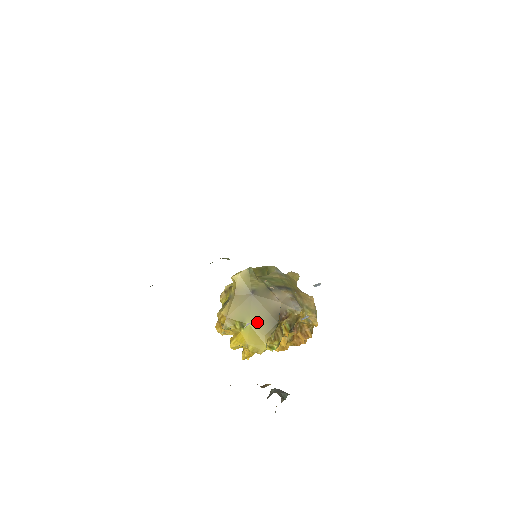
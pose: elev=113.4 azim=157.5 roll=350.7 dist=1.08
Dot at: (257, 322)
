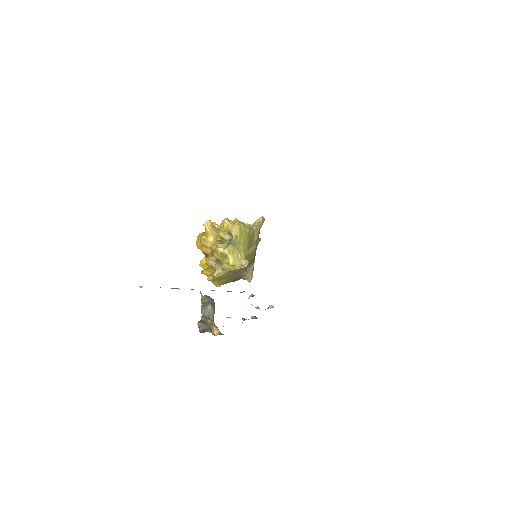
Dot at: (227, 280)
